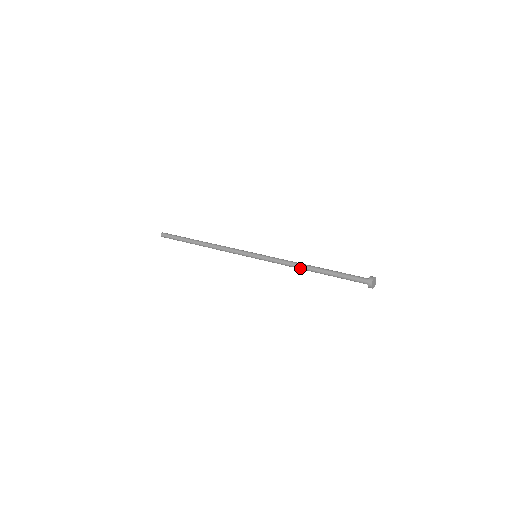
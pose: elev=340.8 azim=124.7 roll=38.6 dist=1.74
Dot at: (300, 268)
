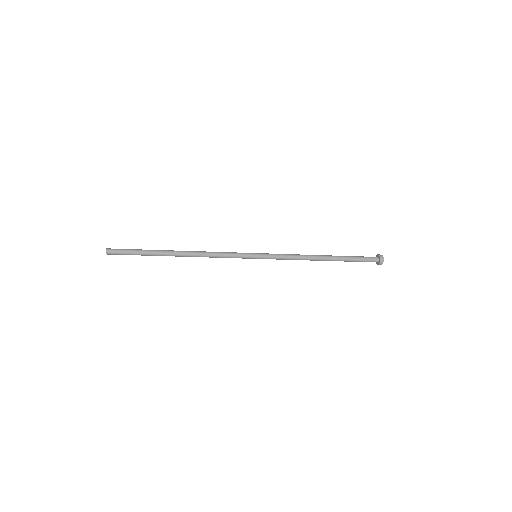
Dot at: (311, 258)
